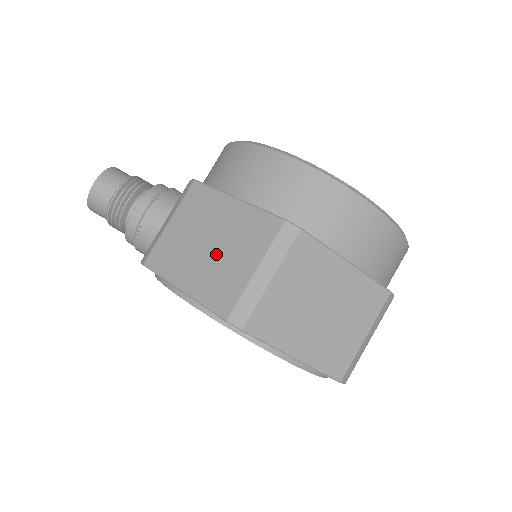
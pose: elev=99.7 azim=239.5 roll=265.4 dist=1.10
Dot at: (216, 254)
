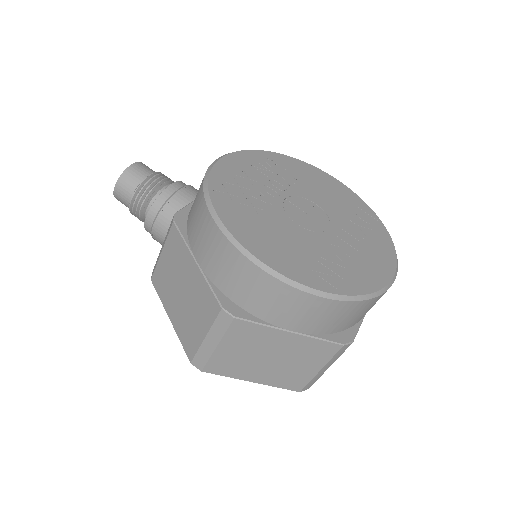
Dot at: (185, 305)
